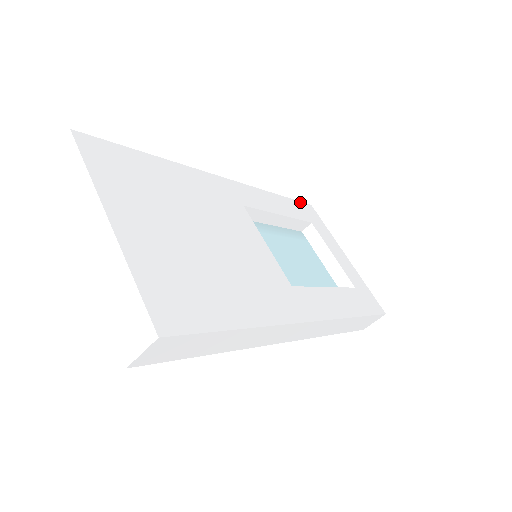
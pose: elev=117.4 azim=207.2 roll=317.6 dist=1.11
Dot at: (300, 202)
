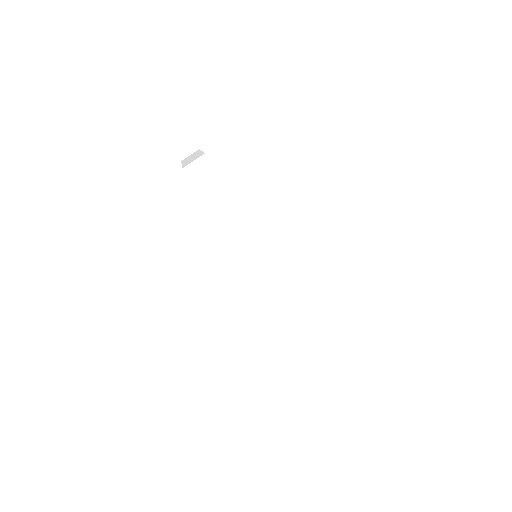
Dot at: occluded
